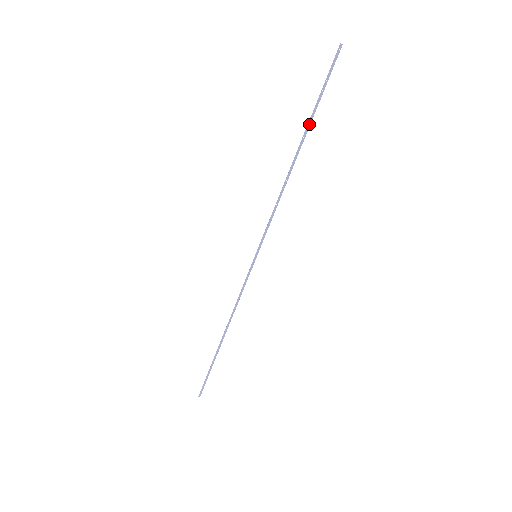
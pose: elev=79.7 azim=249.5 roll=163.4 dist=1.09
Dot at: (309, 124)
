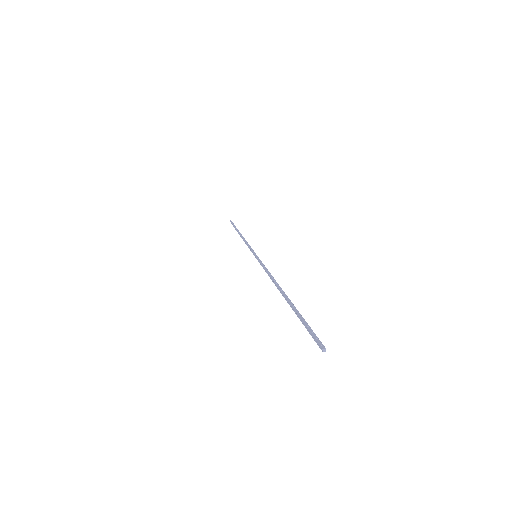
Dot at: (237, 229)
